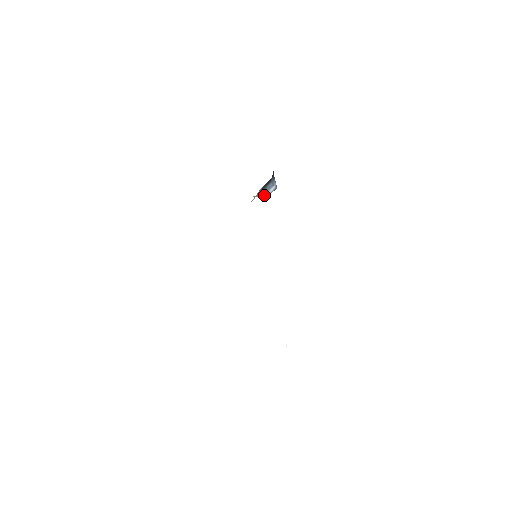
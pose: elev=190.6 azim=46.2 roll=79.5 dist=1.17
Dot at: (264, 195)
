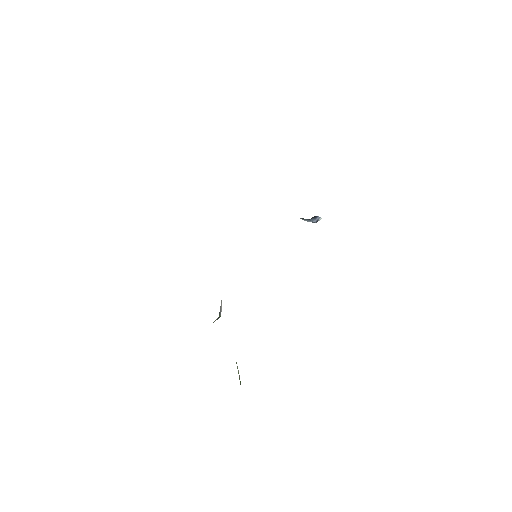
Dot at: (304, 220)
